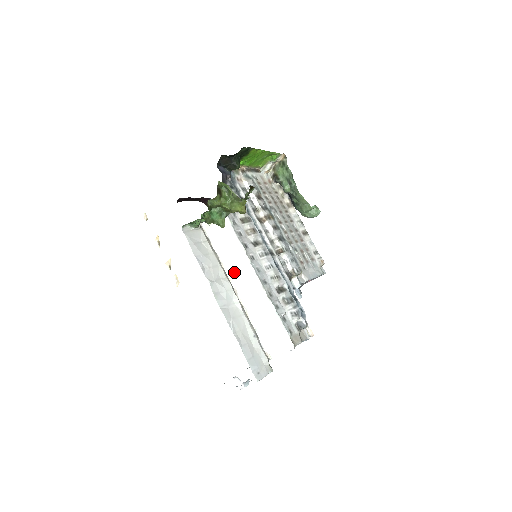
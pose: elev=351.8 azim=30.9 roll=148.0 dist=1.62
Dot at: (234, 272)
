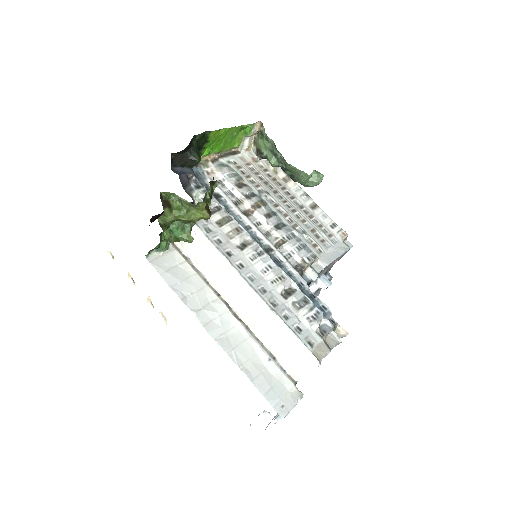
Dot at: (225, 289)
